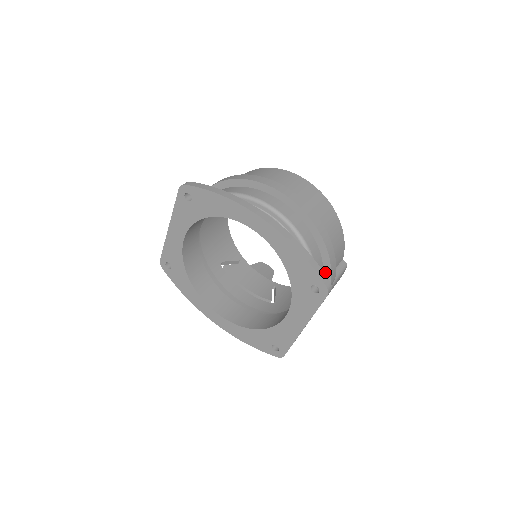
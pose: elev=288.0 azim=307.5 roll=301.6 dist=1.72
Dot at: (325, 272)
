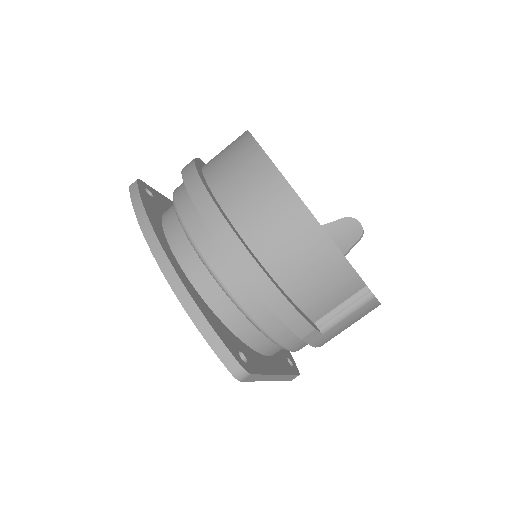
Dot at: occluded
